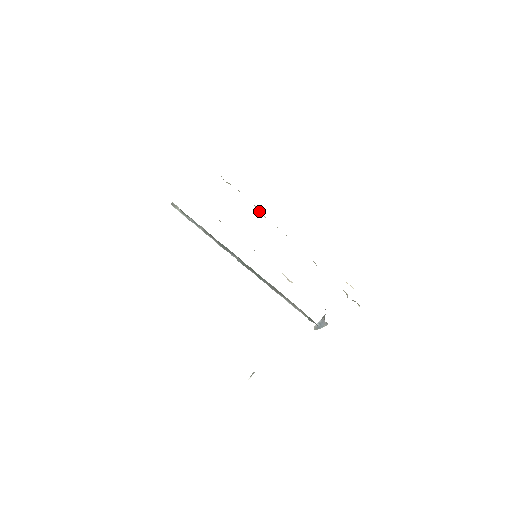
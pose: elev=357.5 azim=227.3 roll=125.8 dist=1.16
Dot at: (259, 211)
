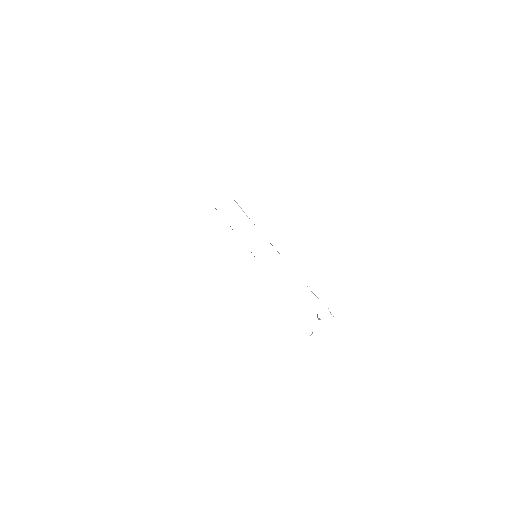
Dot at: occluded
